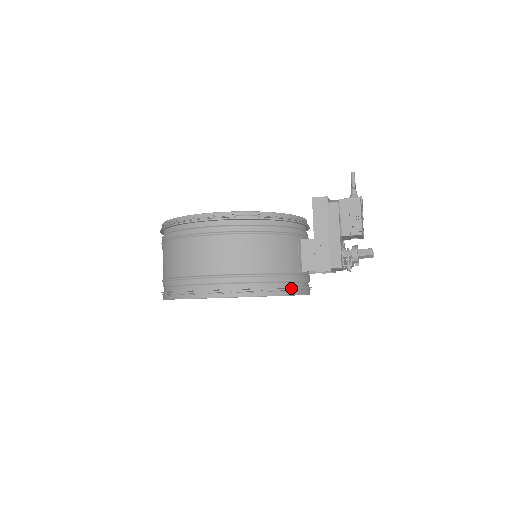
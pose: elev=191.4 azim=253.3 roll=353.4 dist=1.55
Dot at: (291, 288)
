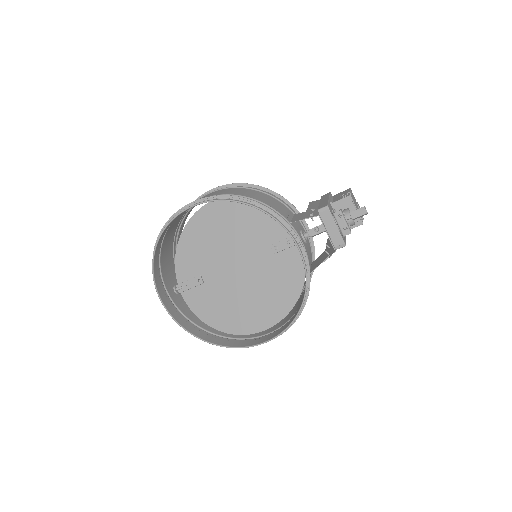
Dot at: (273, 214)
